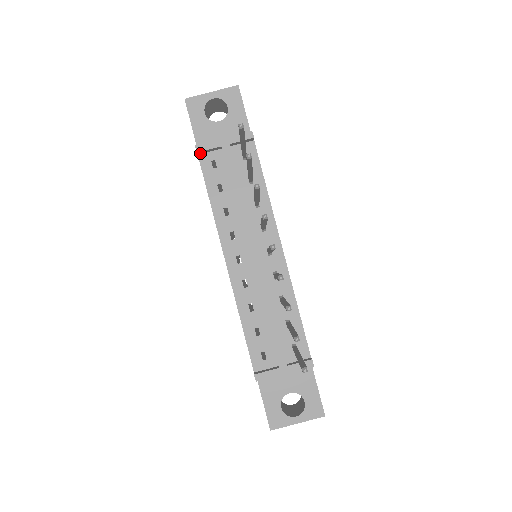
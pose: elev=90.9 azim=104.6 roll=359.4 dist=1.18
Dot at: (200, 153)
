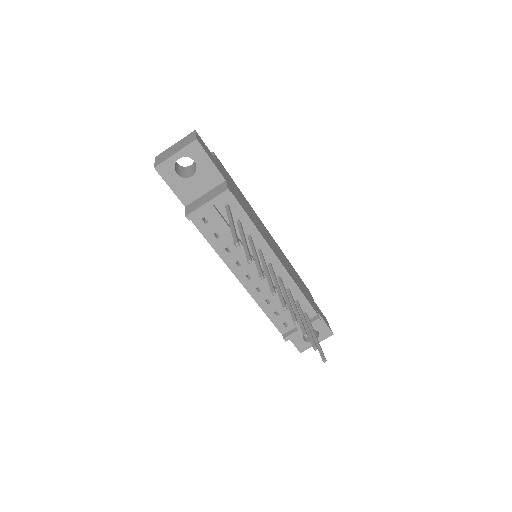
Dot at: (191, 217)
